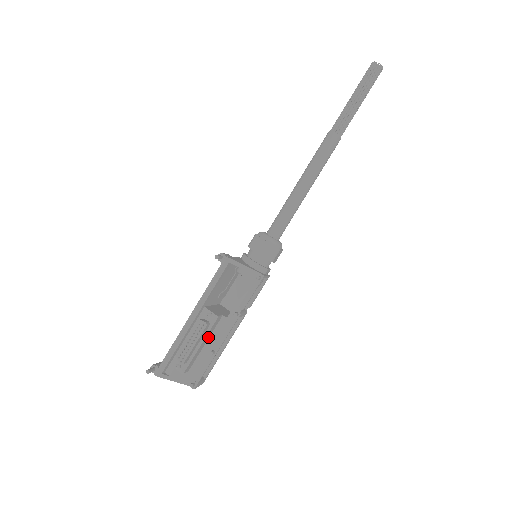
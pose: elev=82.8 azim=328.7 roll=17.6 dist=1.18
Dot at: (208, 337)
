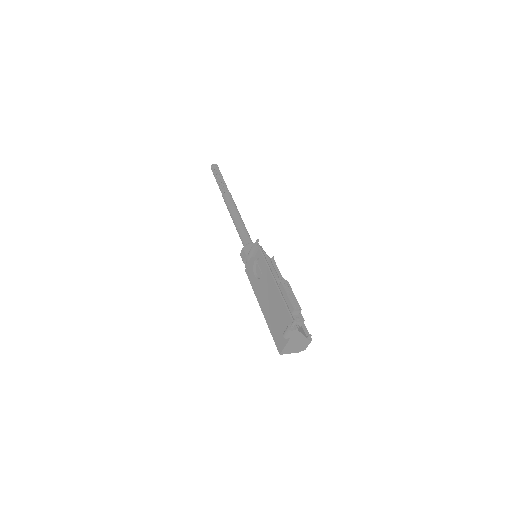
Dot at: occluded
